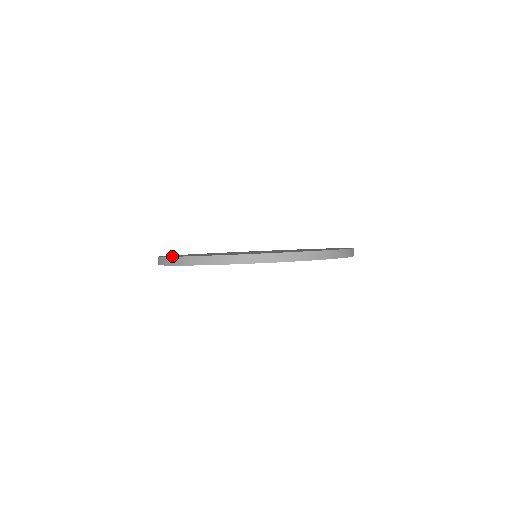
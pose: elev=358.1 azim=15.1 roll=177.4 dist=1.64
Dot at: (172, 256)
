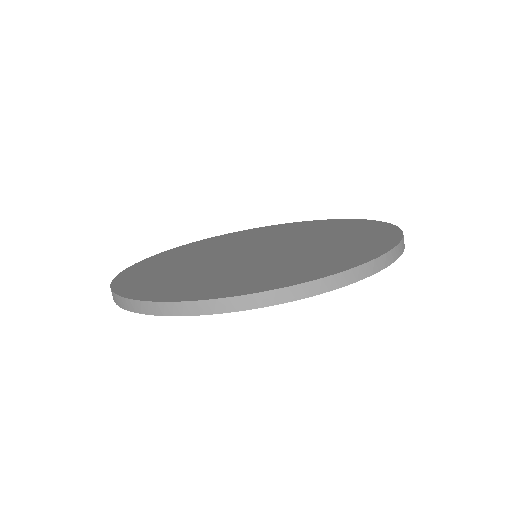
Dot at: (125, 275)
